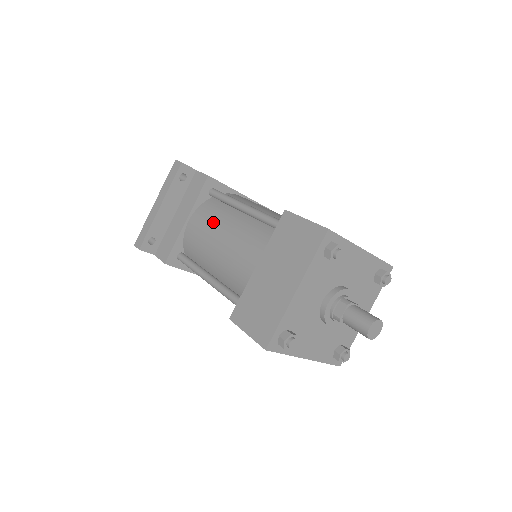
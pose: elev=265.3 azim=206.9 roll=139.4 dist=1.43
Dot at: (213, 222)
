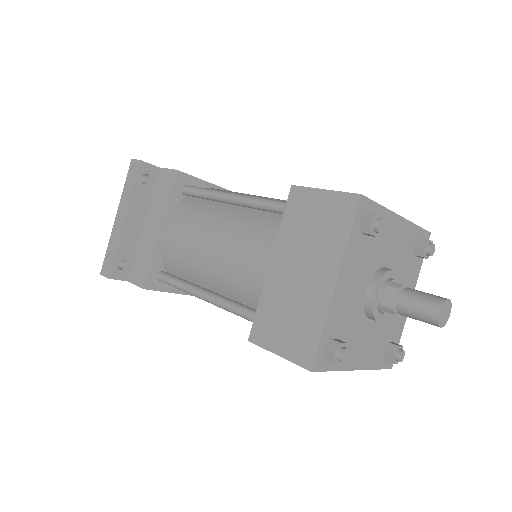
Dot at: (196, 224)
